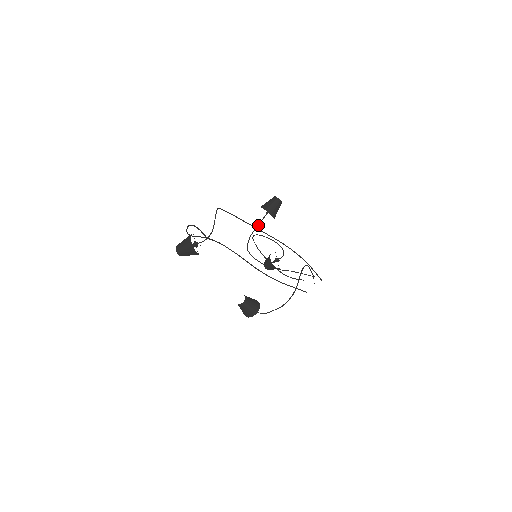
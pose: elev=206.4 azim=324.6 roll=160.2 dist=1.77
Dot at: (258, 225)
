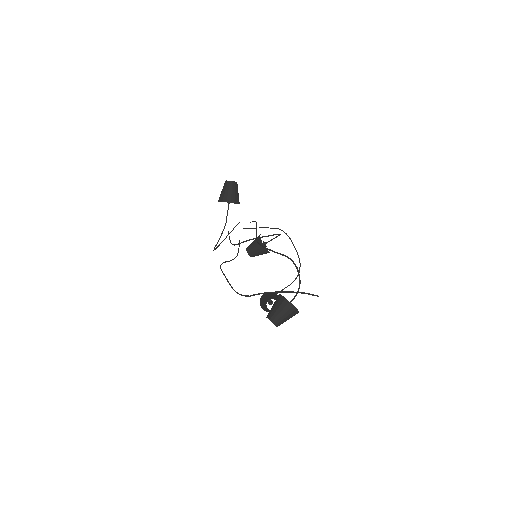
Dot at: (226, 221)
